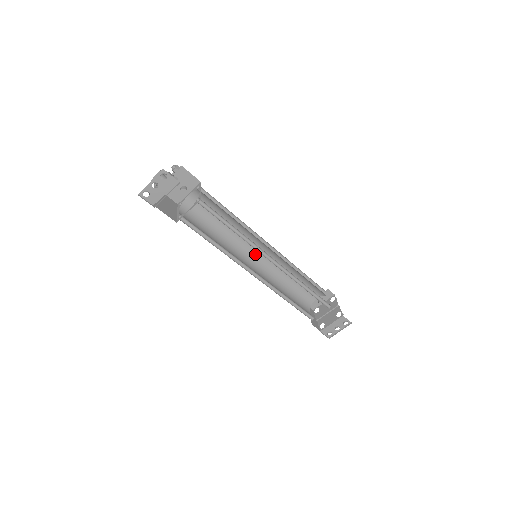
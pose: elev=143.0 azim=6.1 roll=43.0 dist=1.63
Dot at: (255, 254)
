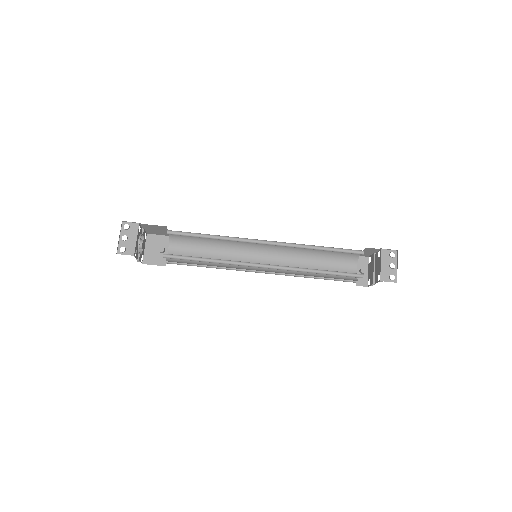
Dot at: occluded
